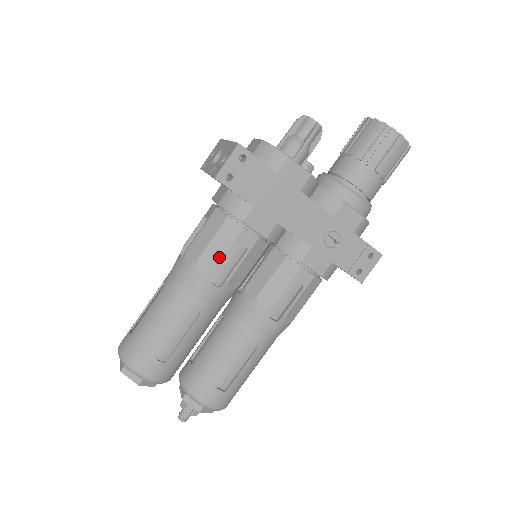
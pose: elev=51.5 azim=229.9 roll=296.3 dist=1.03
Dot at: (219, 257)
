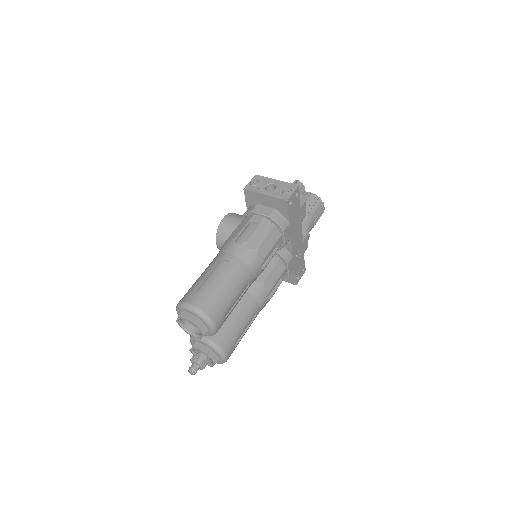
Dot at: (269, 250)
